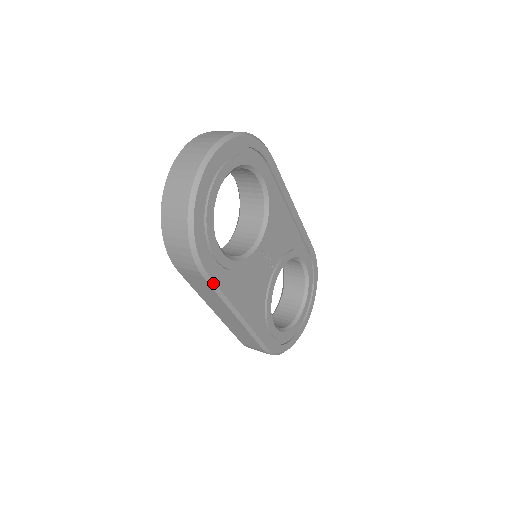
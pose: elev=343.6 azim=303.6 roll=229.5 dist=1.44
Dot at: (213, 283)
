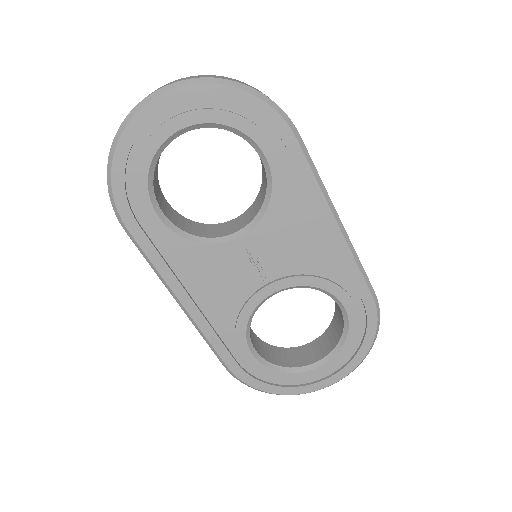
Dot at: (138, 245)
